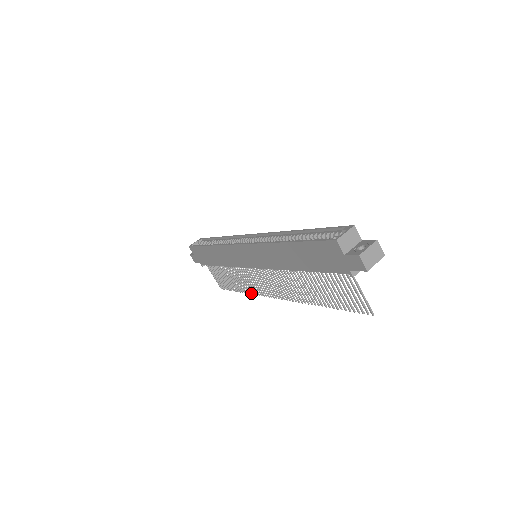
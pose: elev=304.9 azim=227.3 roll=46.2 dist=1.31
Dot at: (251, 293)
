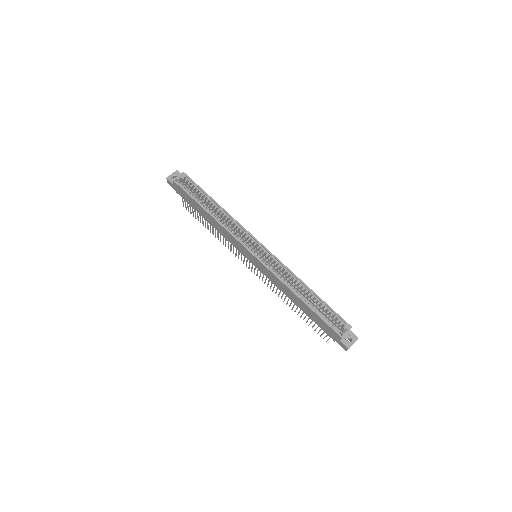
Dot at: occluded
